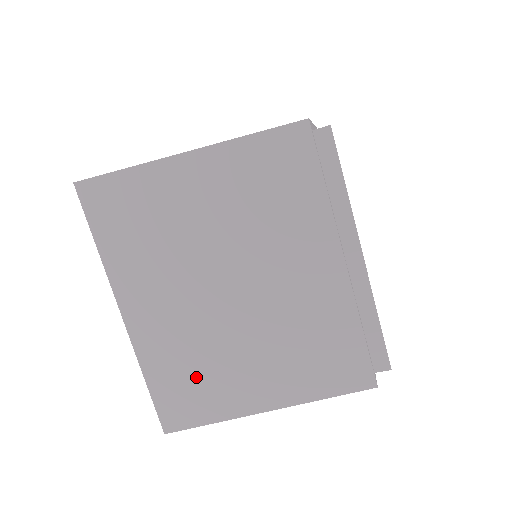
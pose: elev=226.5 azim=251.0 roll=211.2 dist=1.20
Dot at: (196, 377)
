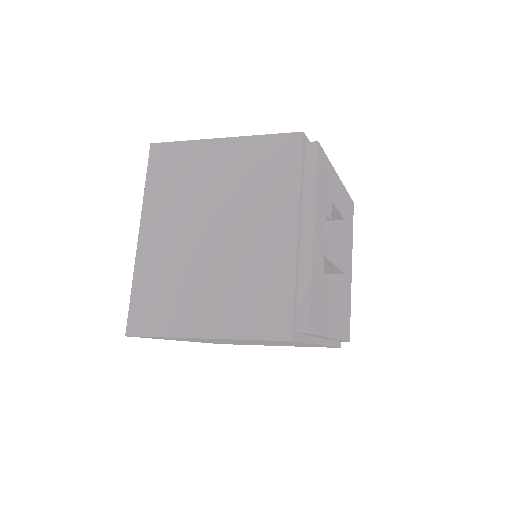
Dot at: occluded
